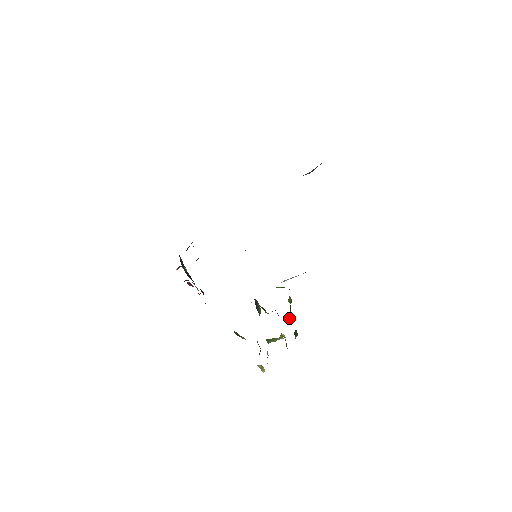
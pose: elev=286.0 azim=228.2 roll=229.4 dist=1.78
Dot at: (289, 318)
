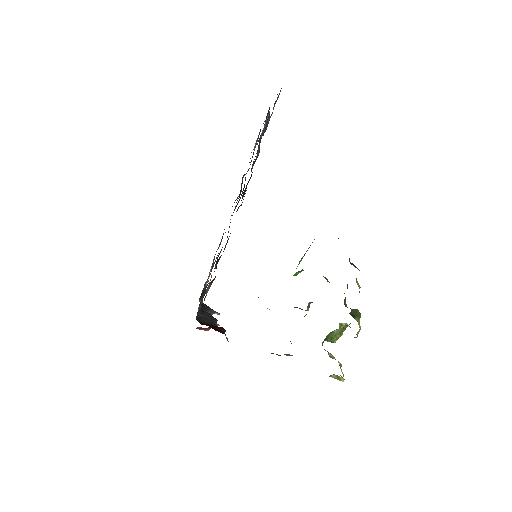
Dot at: occluded
